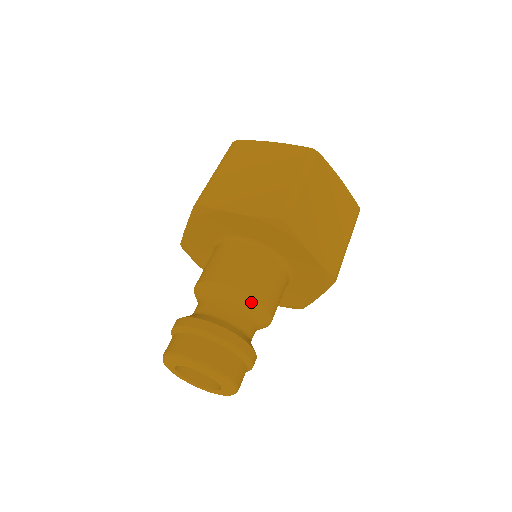
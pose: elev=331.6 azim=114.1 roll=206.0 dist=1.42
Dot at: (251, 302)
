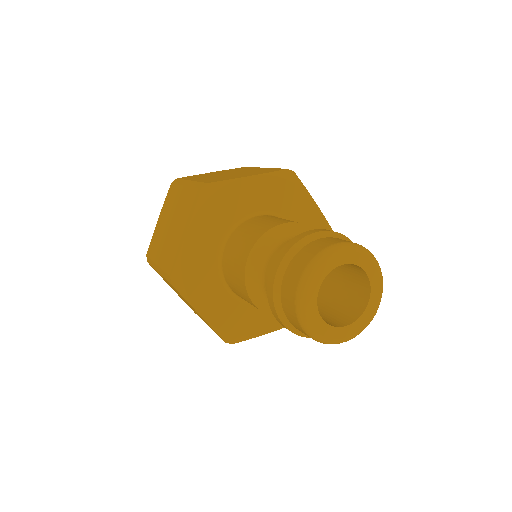
Dot at: occluded
